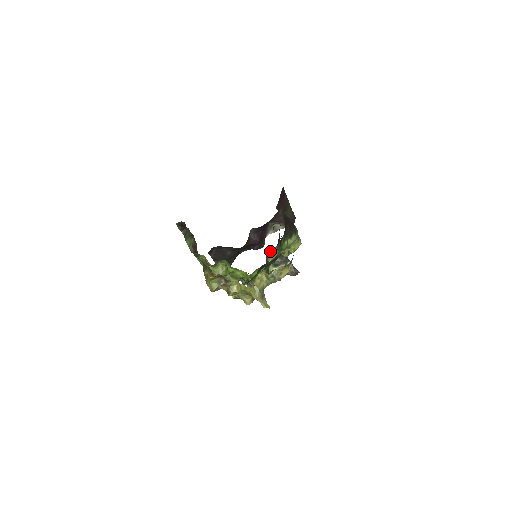
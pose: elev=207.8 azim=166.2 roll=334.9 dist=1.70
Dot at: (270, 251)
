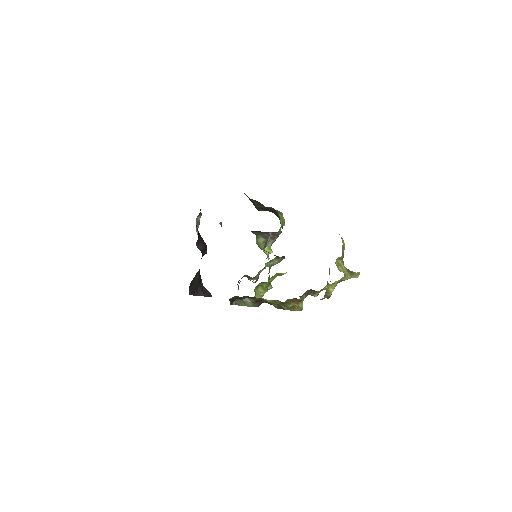
Dot at: occluded
